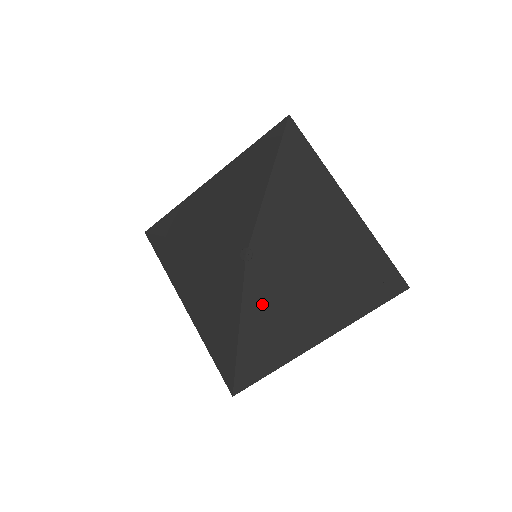
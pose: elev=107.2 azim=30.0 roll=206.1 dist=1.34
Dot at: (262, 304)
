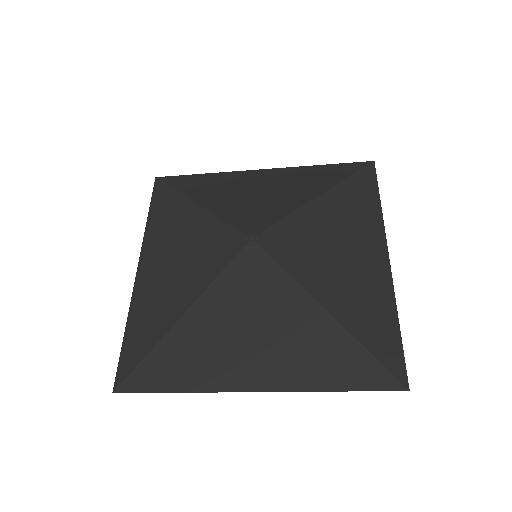
Dot at: (229, 303)
